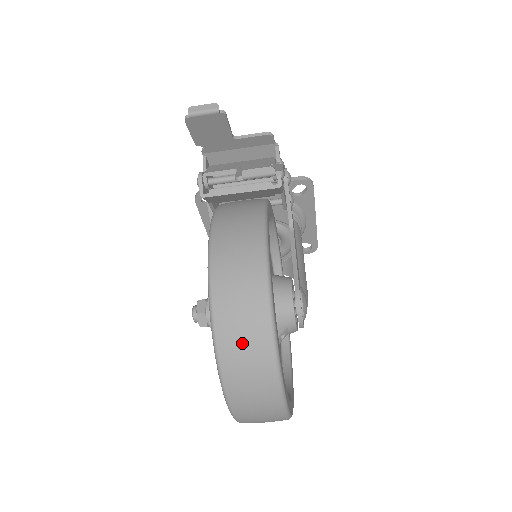
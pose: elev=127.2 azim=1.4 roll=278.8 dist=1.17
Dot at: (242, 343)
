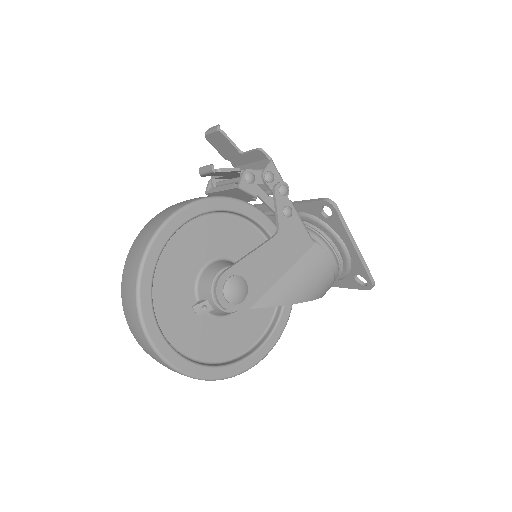
Dot at: (128, 276)
